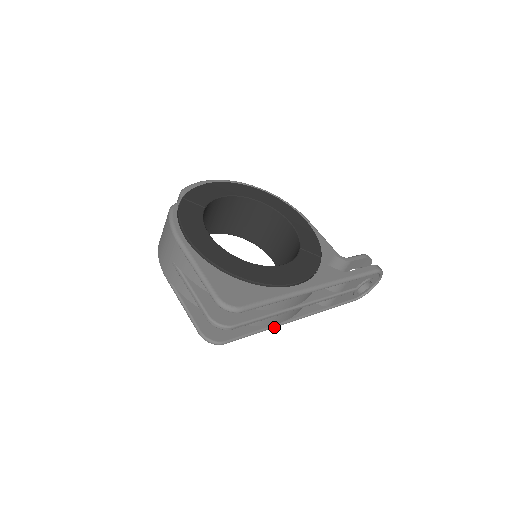
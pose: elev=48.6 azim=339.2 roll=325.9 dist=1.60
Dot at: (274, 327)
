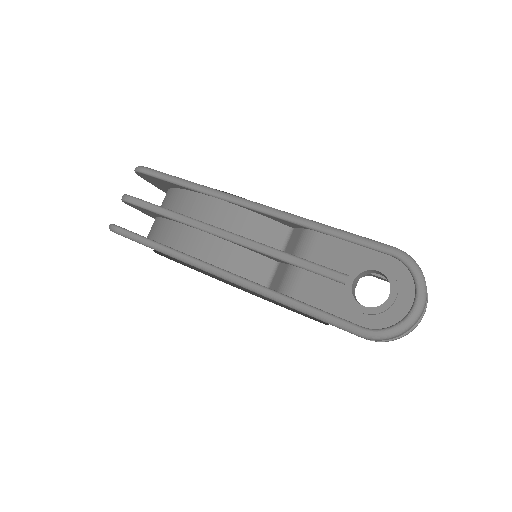
Dot at: (181, 255)
